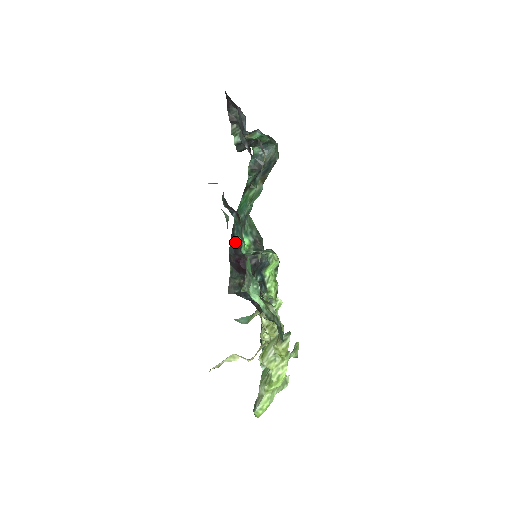
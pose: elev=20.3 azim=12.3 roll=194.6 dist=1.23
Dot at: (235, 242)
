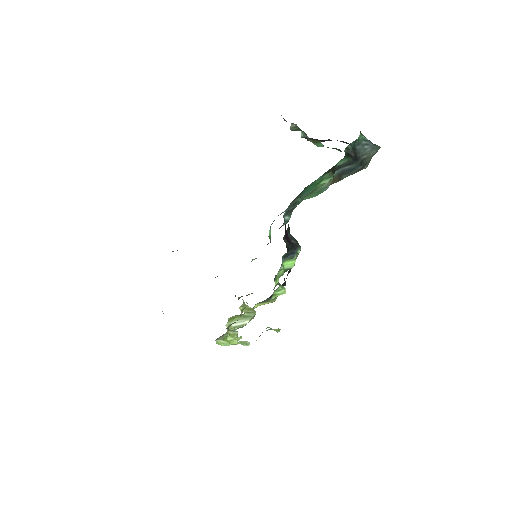
Dot at: occluded
